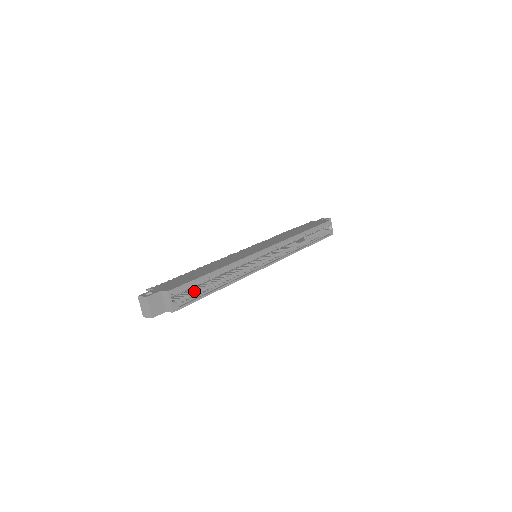
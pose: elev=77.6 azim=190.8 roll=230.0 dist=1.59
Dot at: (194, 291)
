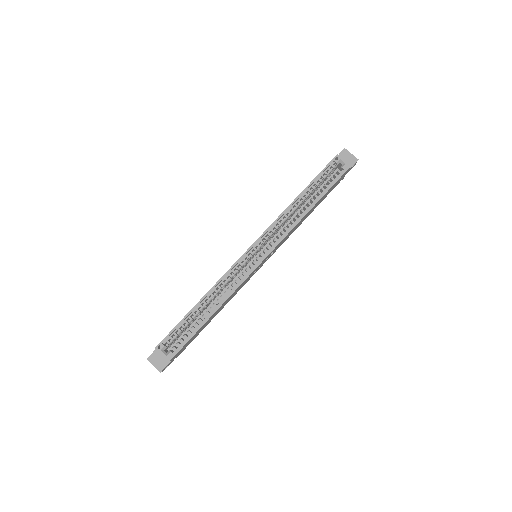
Dot at: occluded
